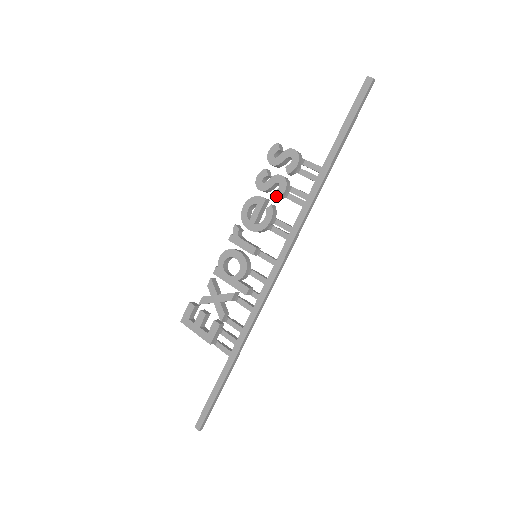
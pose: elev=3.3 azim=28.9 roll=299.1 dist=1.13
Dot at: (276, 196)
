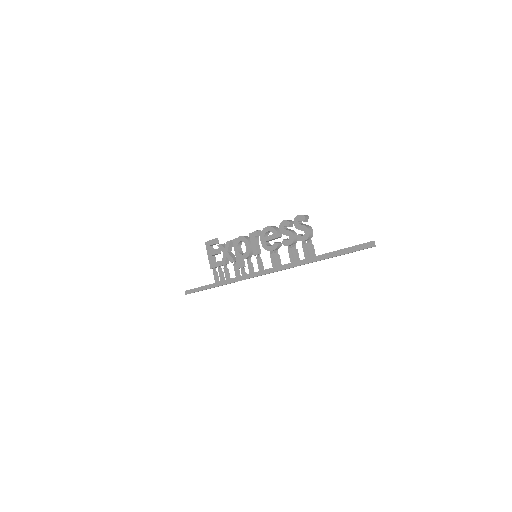
Dot at: (283, 243)
